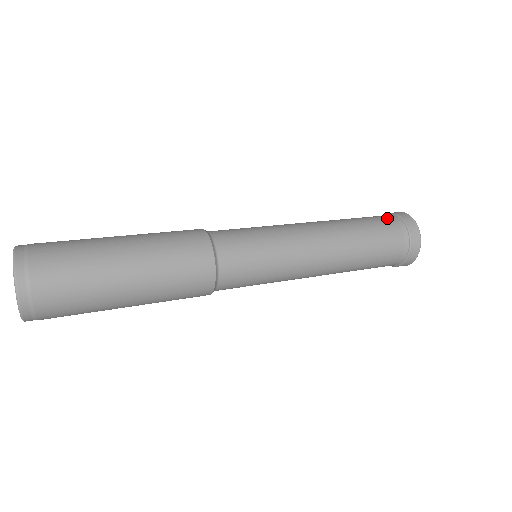
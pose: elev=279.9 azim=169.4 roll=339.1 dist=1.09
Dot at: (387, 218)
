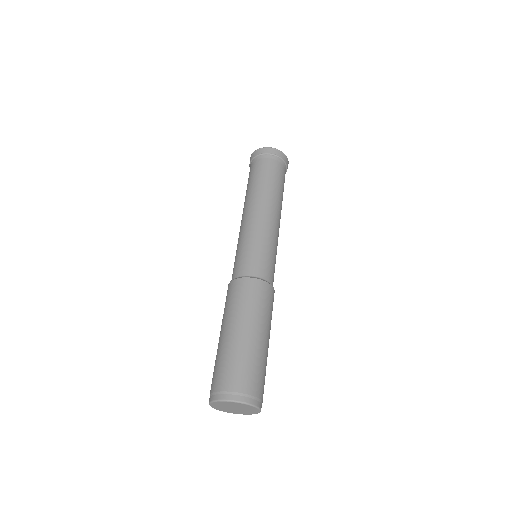
Dot at: (264, 162)
